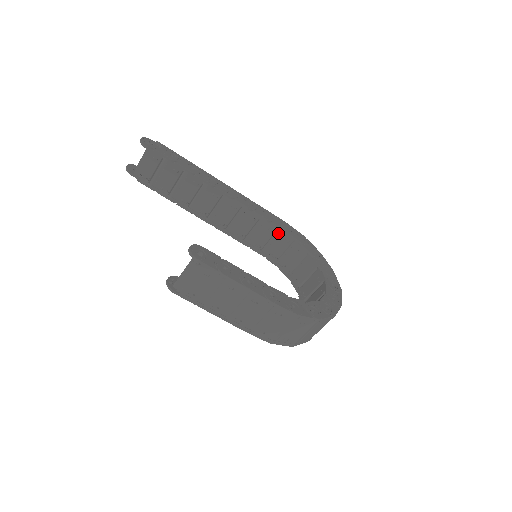
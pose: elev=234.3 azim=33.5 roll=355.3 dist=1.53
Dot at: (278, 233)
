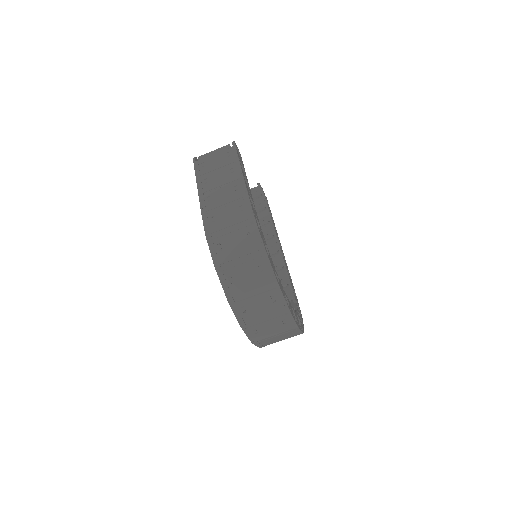
Dot at: (285, 288)
